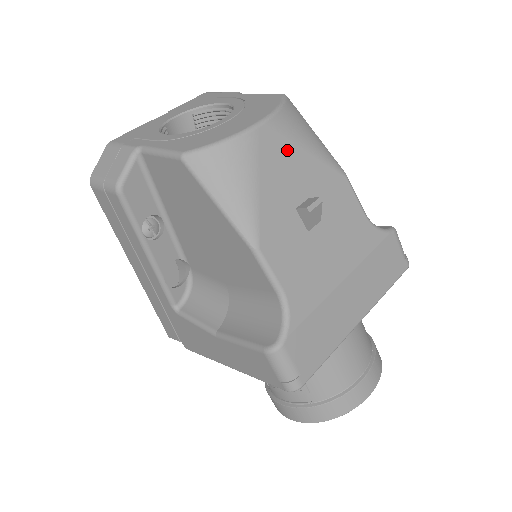
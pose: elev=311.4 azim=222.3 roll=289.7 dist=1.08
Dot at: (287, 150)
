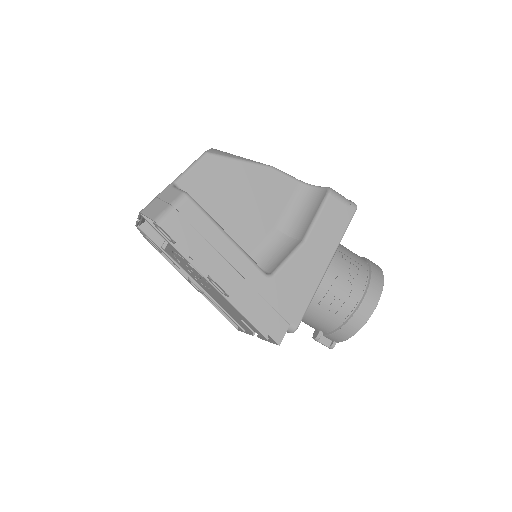
Dot at: occluded
